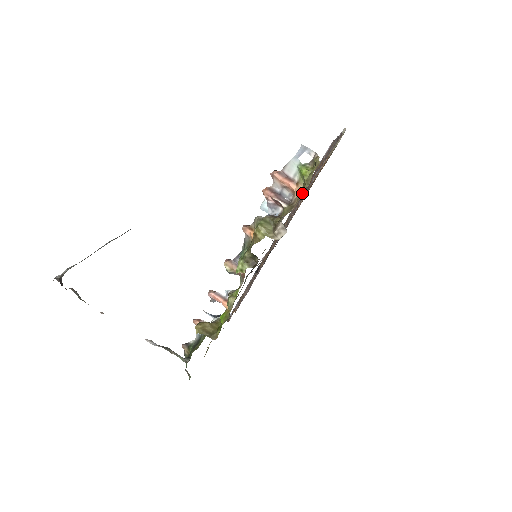
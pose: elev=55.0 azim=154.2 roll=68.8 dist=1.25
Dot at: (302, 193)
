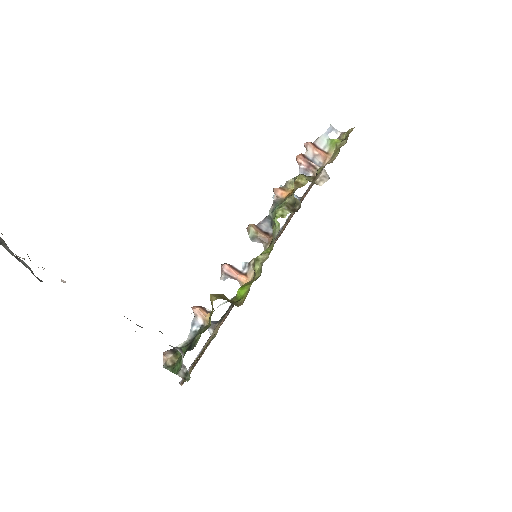
Dot at: occluded
